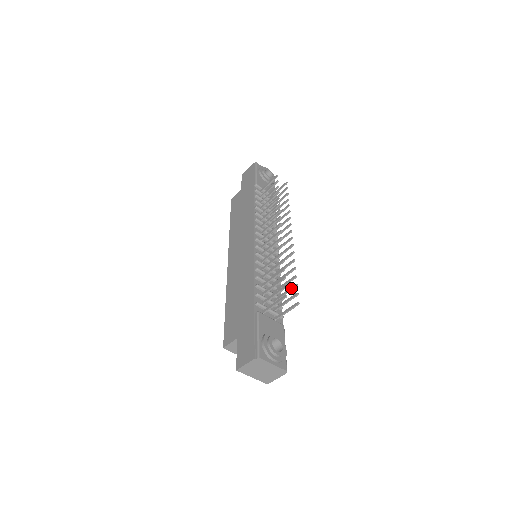
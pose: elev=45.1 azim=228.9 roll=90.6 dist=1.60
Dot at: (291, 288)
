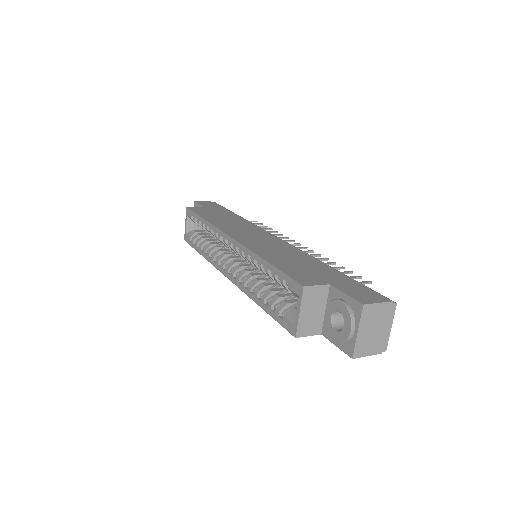
Dot at: occluded
